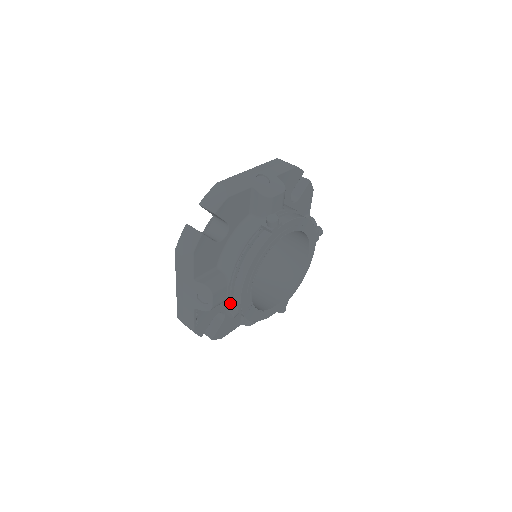
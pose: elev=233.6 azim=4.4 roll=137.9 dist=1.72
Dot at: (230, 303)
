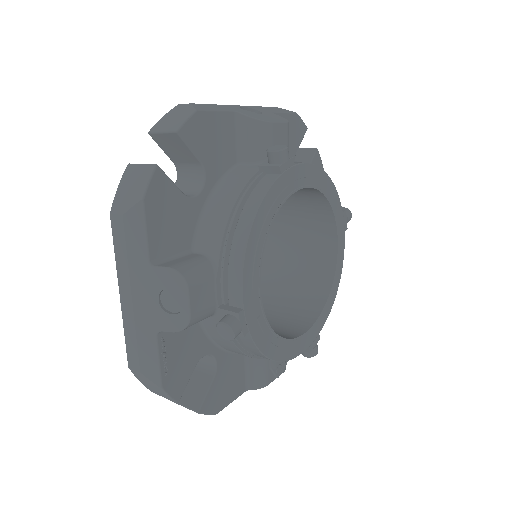
Dot at: (223, 312)
